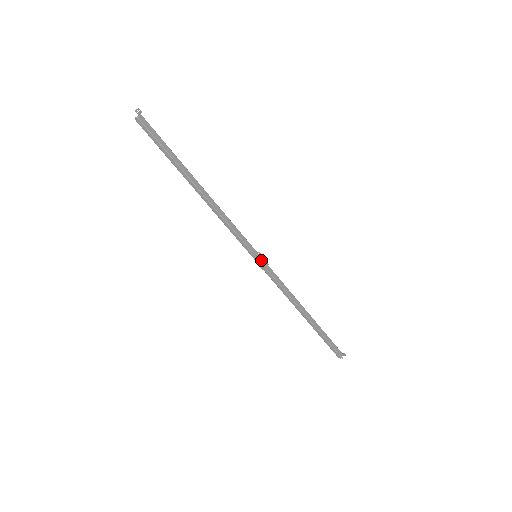
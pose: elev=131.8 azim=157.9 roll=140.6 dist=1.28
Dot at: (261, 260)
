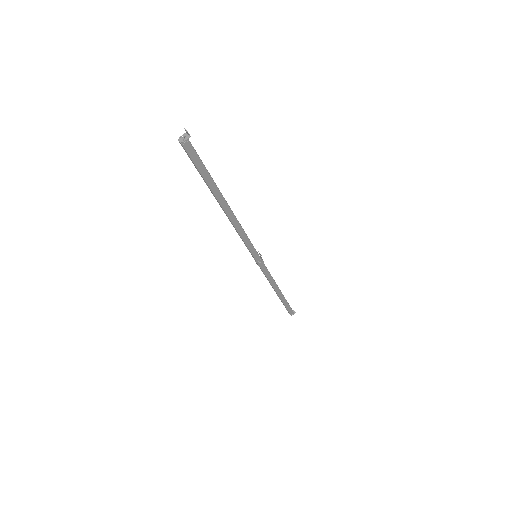
Dot at: (258, 262)
